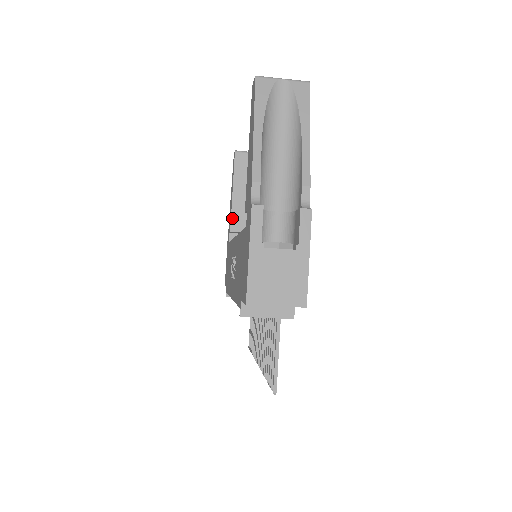
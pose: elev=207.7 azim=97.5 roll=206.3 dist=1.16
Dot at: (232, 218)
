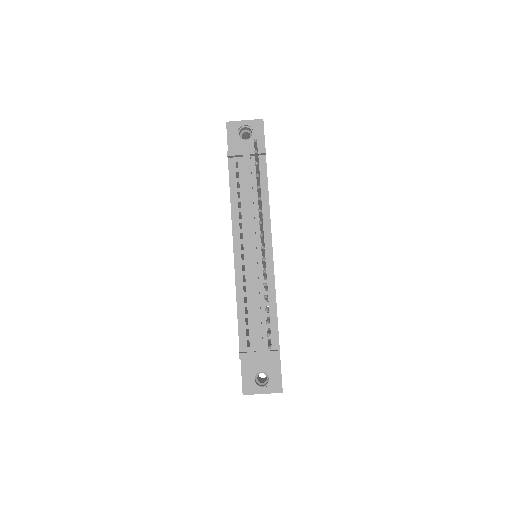
Dot at: occluded
